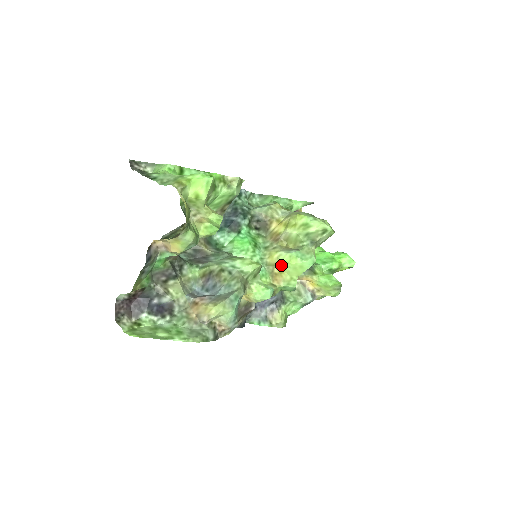
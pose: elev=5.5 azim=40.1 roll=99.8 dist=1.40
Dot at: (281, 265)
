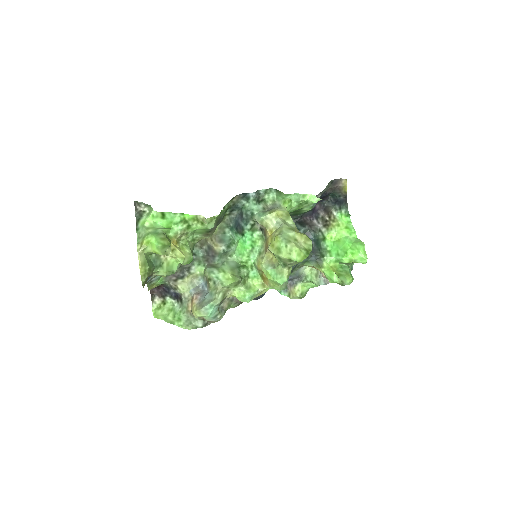
Dot at: occluded
